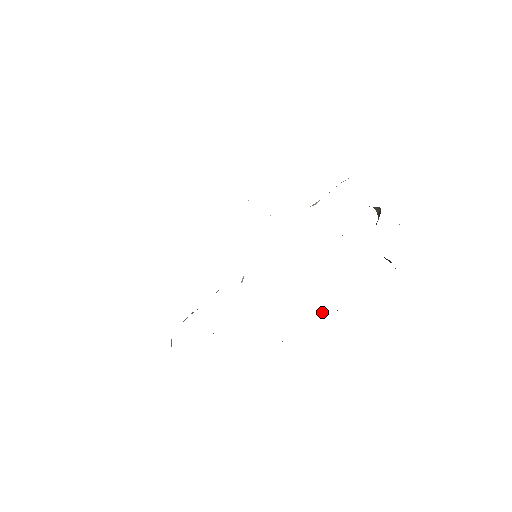
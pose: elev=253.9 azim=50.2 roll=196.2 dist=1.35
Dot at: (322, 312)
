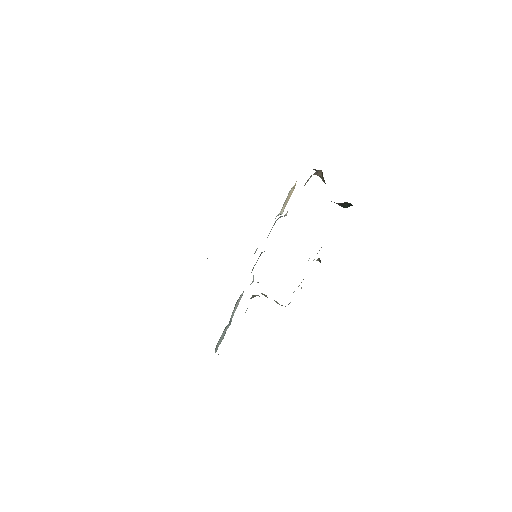
Dot at: (319, 259)
